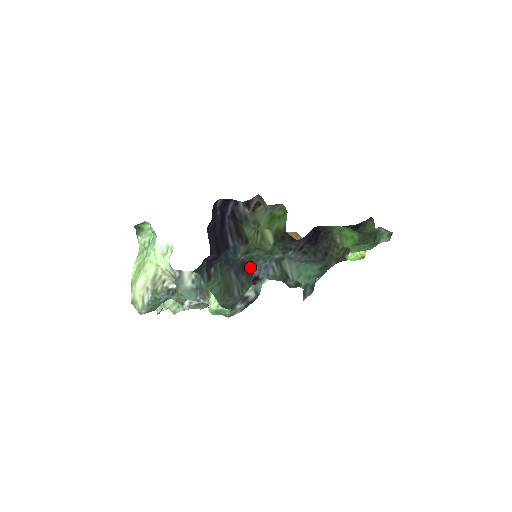
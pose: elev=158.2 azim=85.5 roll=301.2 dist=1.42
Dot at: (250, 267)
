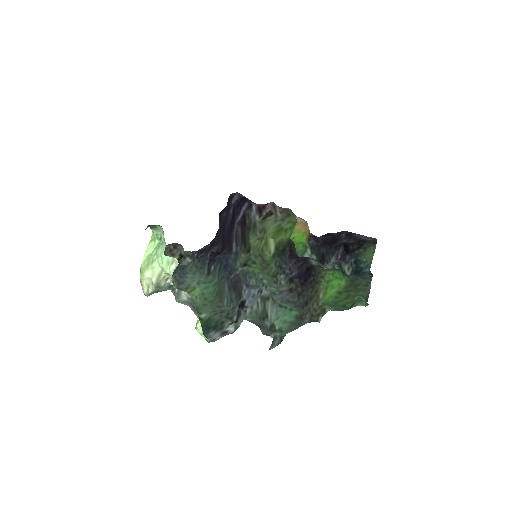
Dot at: (241, 289)
